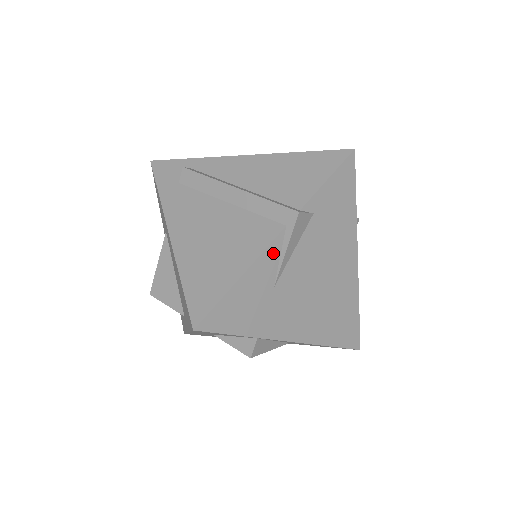
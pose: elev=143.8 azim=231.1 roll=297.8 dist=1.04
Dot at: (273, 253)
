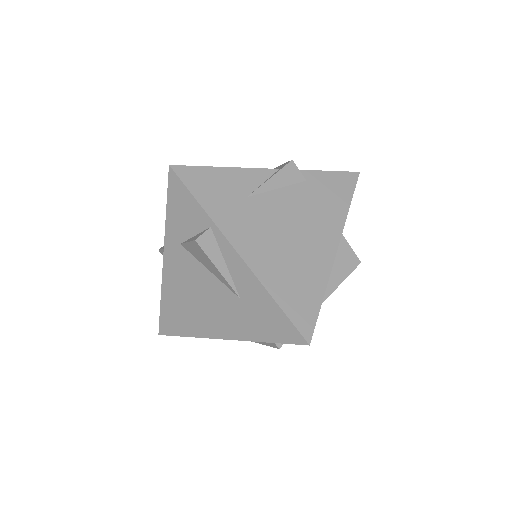
Dot at: (260, 176)
